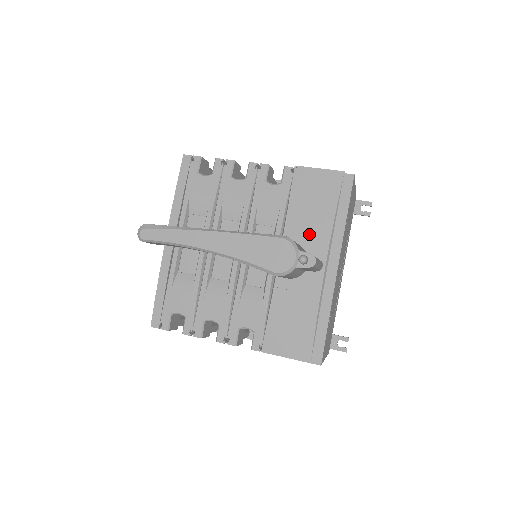
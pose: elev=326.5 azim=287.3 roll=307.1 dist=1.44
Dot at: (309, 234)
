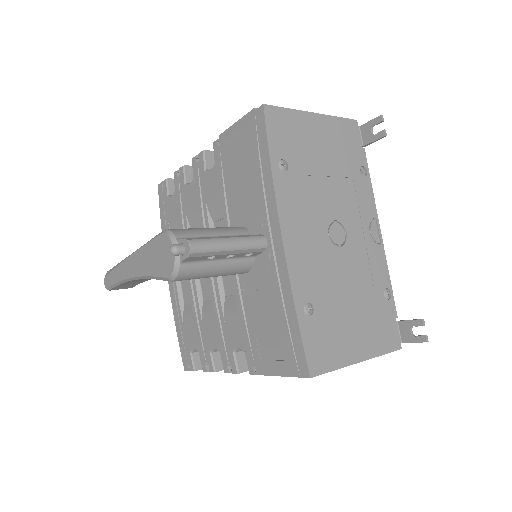
Dot at: (247, 208)
